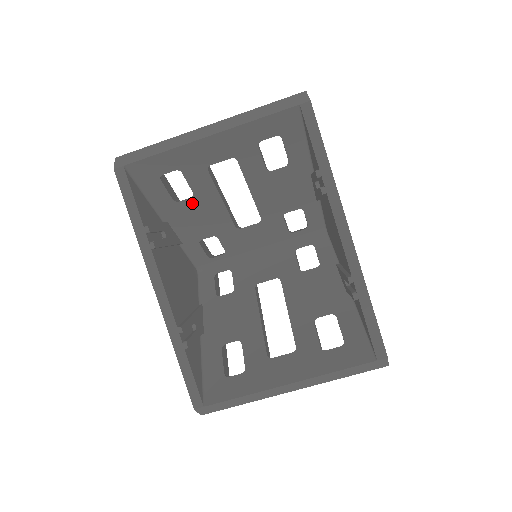
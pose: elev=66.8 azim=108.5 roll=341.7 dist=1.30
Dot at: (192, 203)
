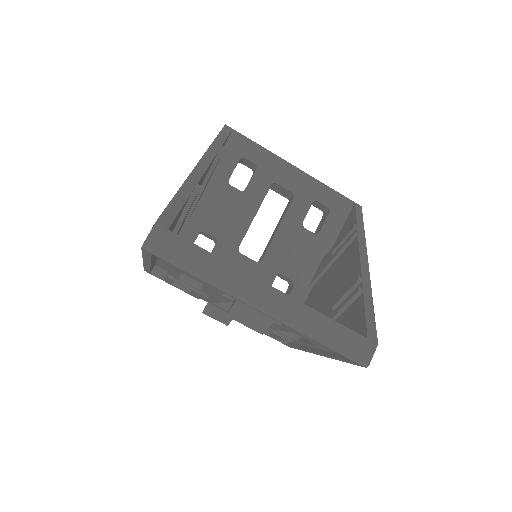
Dot at: (236, 196)
